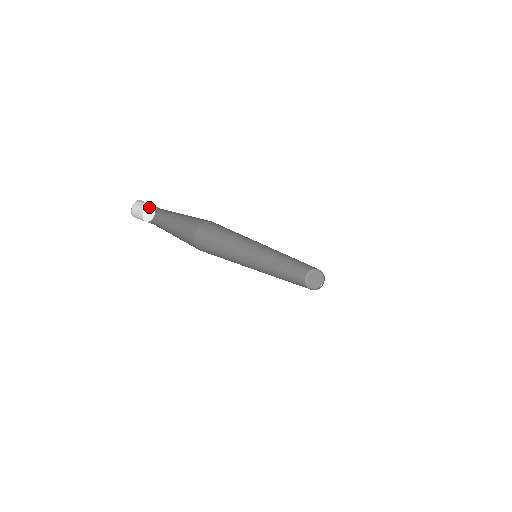
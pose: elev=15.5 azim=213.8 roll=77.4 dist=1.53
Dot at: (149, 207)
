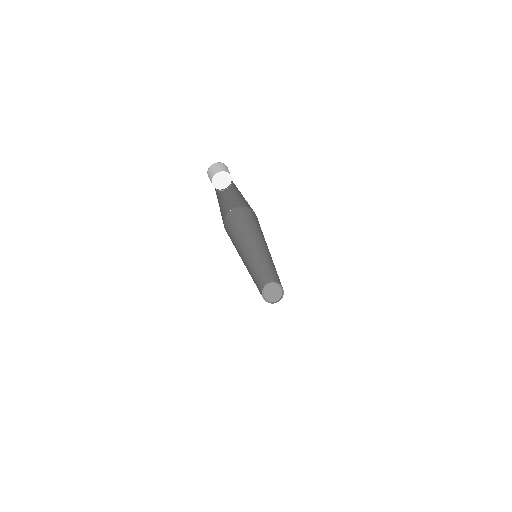
Dot at: (222, 173)
